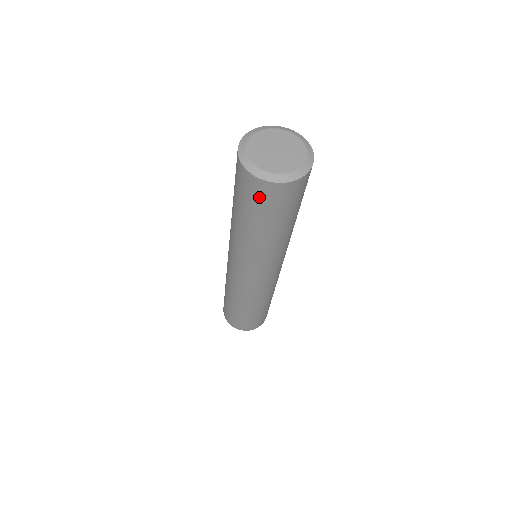
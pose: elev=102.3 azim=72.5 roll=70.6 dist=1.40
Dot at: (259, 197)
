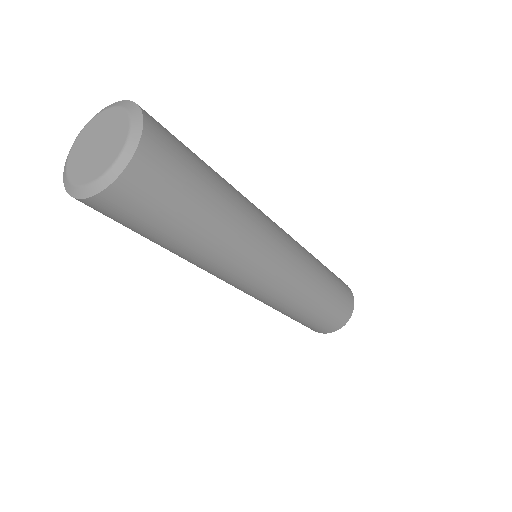
Dot at: (139, 206)
